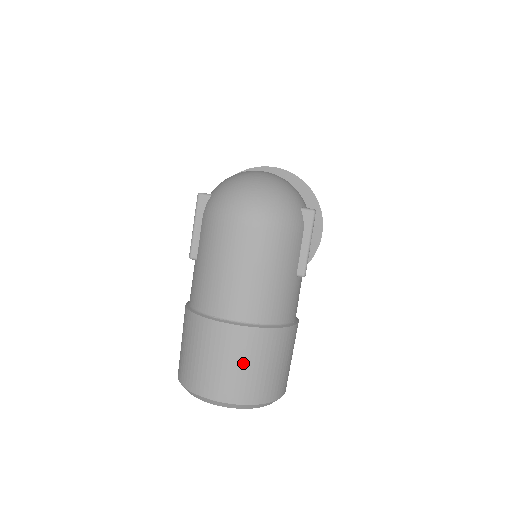
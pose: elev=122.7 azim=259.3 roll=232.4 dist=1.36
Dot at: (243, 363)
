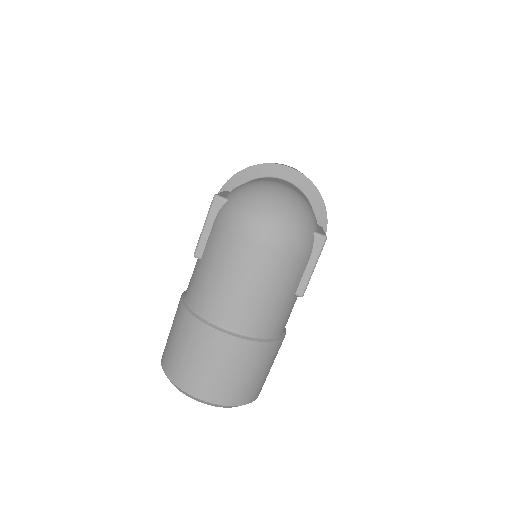
Dot at: (228, 369)
